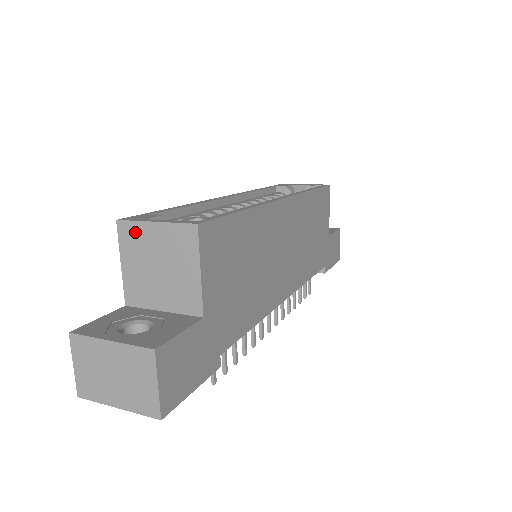
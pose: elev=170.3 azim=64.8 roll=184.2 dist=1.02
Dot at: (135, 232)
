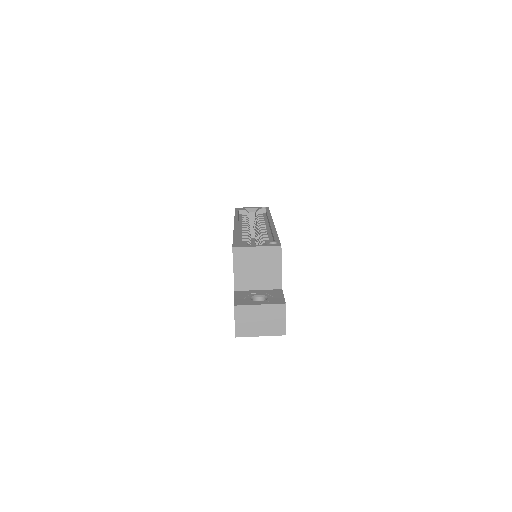
Dot at: (244, 253)
